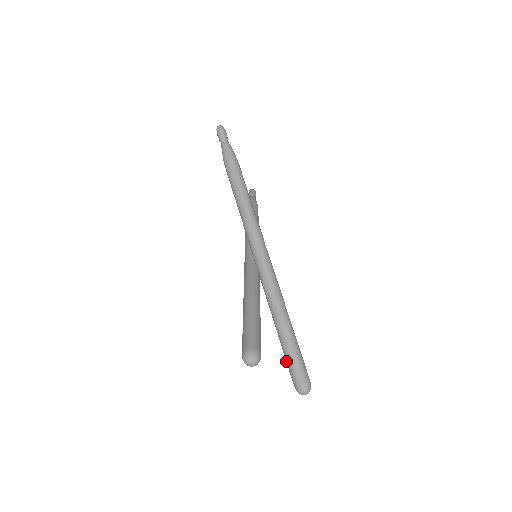
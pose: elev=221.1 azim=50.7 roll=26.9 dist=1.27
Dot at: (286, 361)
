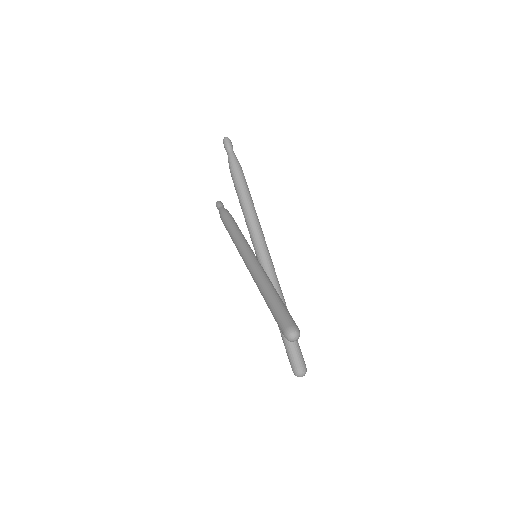
Dot at: (286, 348)
